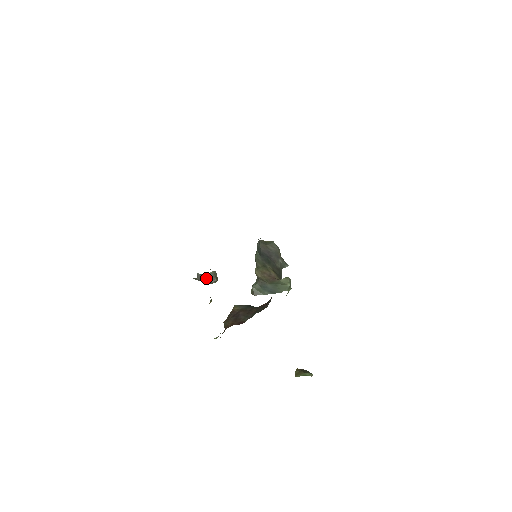
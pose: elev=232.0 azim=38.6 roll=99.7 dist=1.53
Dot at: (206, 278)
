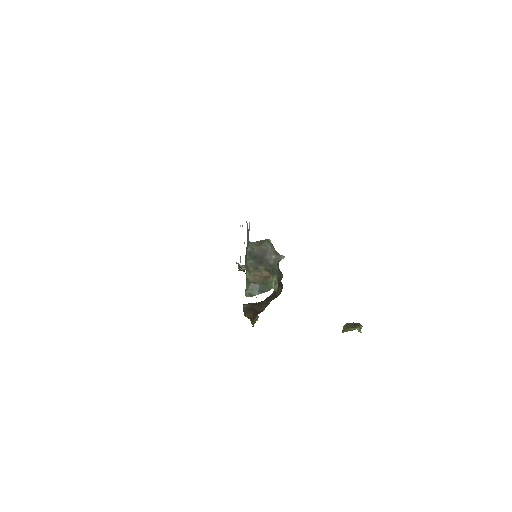
Dot at: occluded
